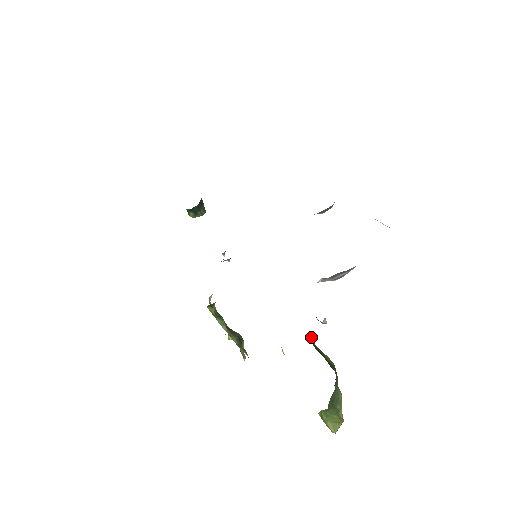
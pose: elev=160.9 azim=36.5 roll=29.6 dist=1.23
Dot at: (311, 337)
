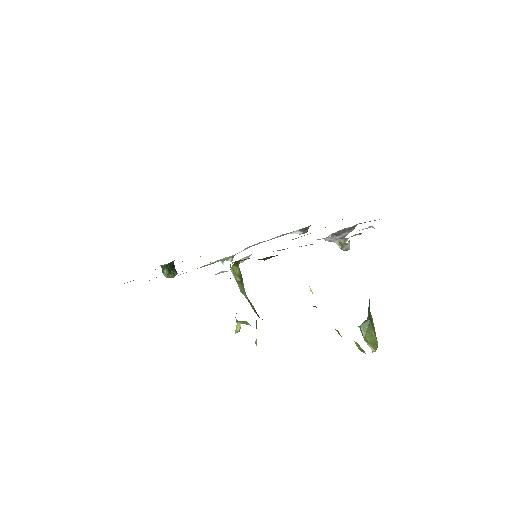
Dot at: occluded
